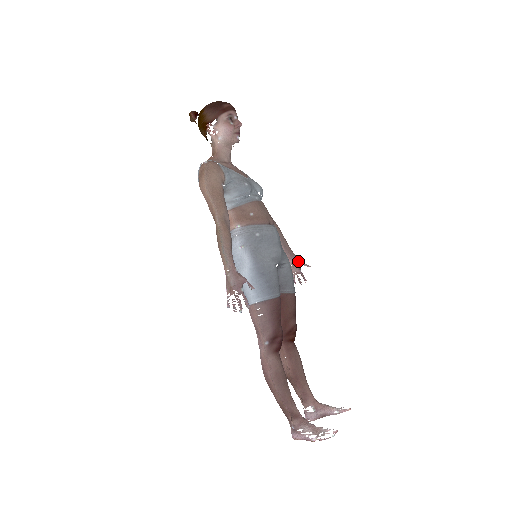
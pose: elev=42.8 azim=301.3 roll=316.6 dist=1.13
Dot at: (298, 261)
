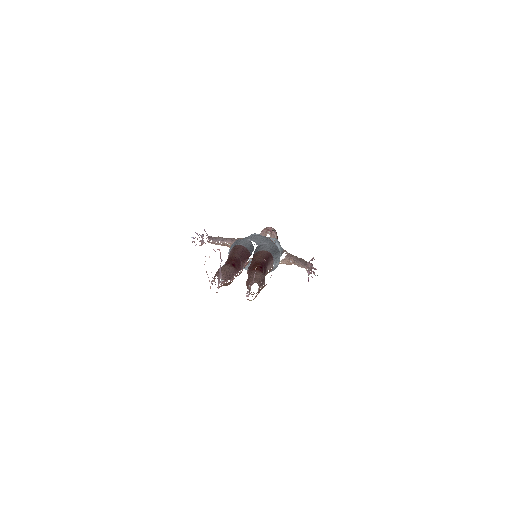
Dot at: (309, 262)
